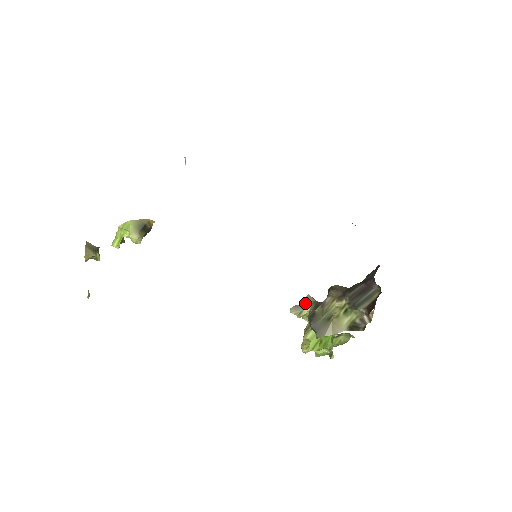
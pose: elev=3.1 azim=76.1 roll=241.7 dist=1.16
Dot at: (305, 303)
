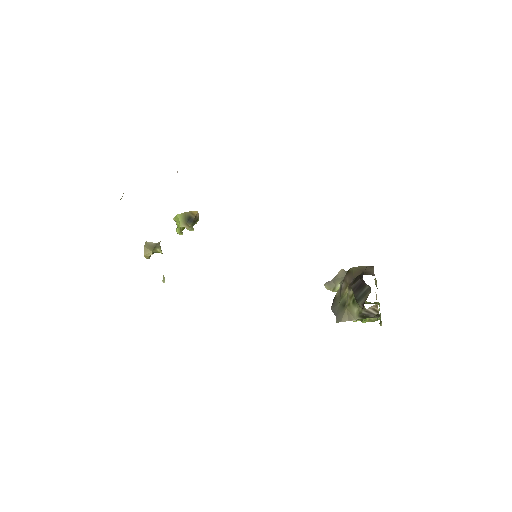
Dot at: (337, 279)
